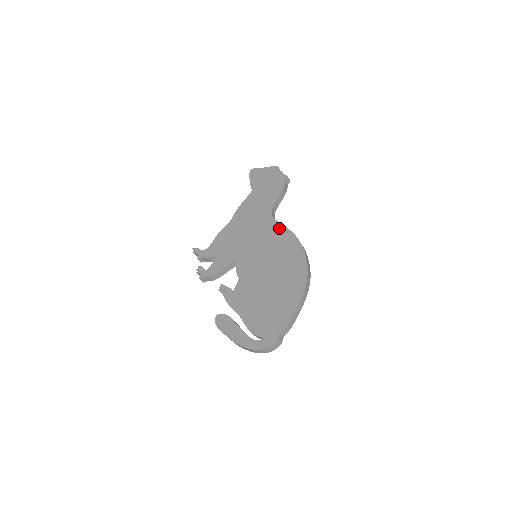
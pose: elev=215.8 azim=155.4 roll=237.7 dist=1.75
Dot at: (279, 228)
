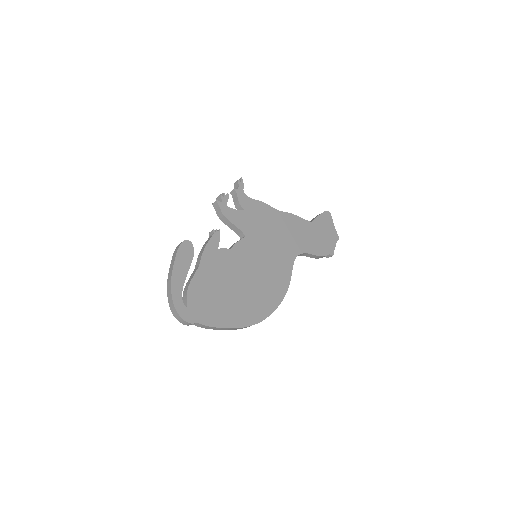
Dot at: (288, 270)
